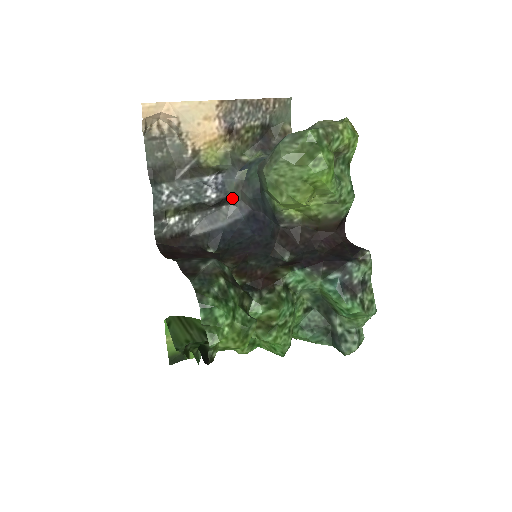
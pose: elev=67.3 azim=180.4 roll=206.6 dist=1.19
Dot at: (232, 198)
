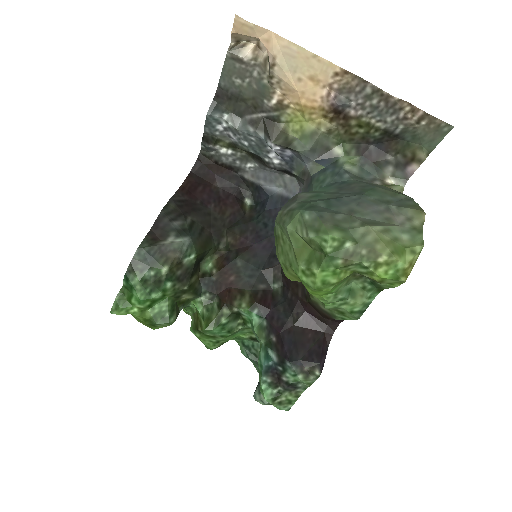
Dot at: (297, 176)
